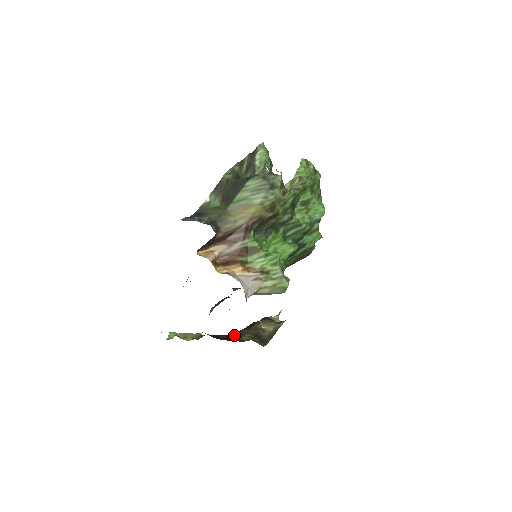
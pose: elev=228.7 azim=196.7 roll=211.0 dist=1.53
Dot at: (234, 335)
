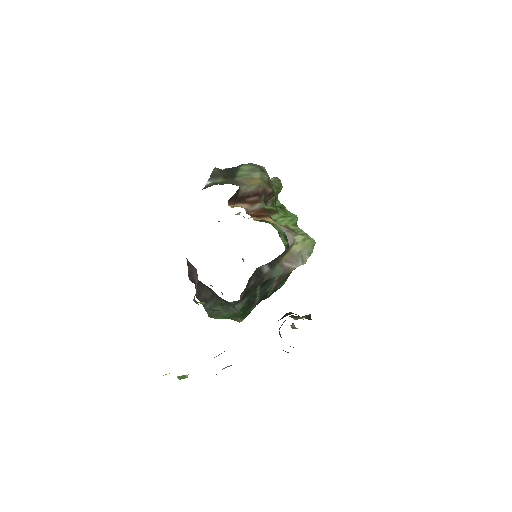
Dot at: occluded
